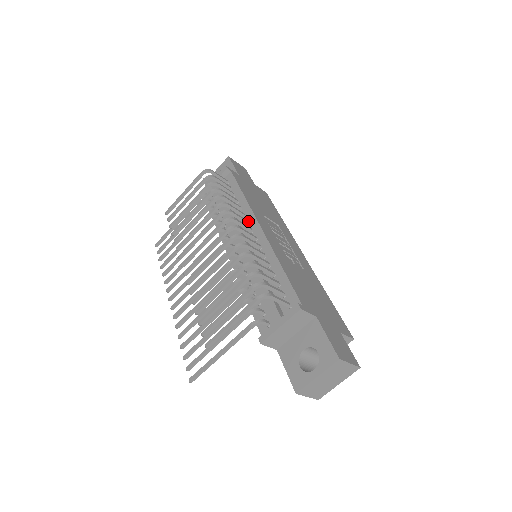
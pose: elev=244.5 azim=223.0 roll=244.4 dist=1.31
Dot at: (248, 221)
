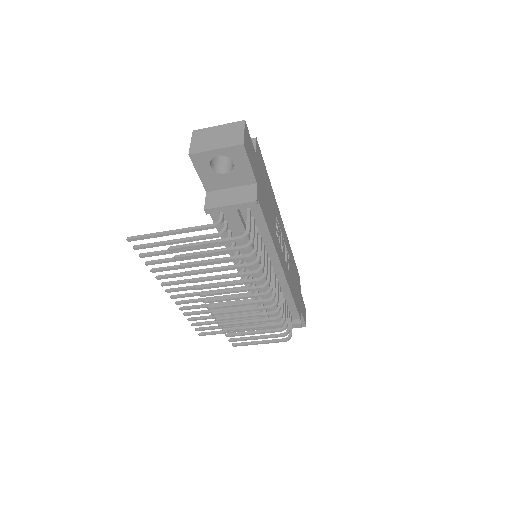
Dot at: (270, 260)
